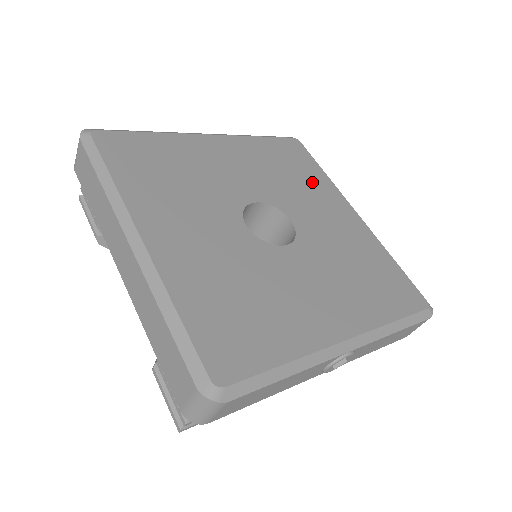
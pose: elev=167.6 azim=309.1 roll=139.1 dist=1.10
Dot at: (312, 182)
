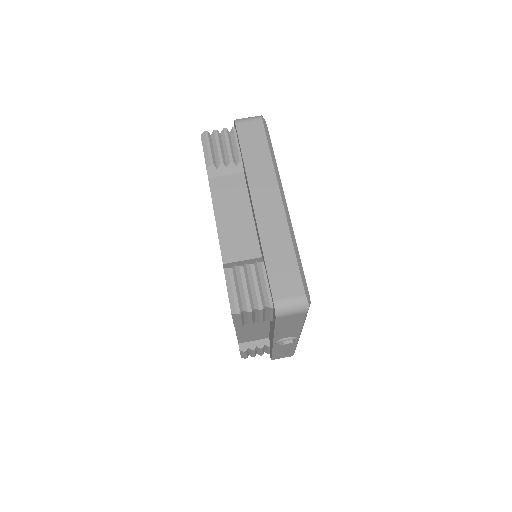
Dot at: occluded
